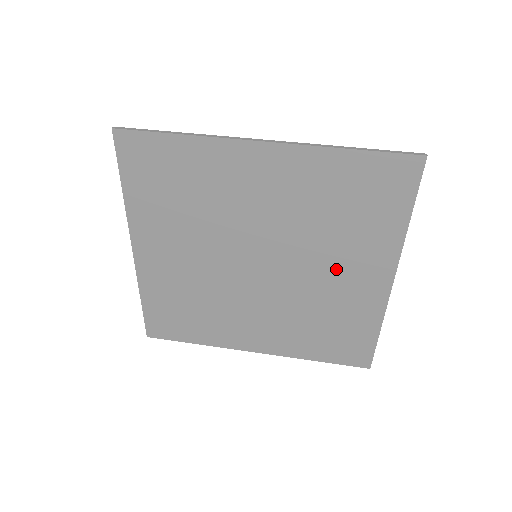
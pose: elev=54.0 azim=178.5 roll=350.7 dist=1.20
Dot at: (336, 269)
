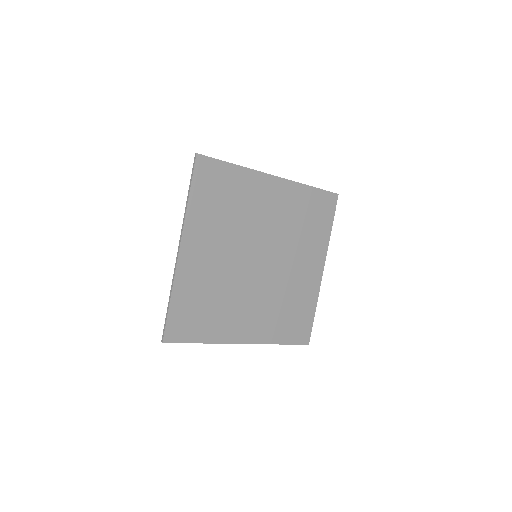
Dot at: (299, 263)
